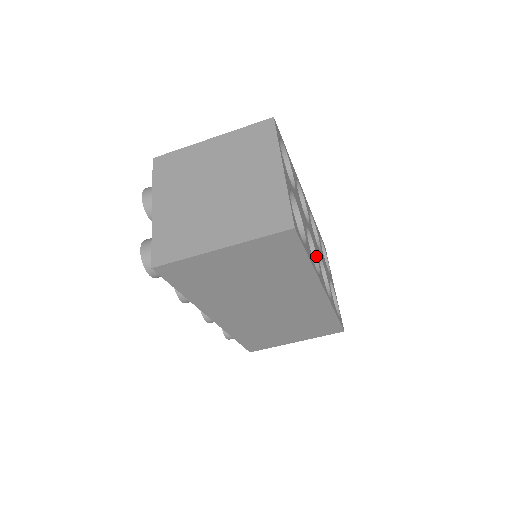
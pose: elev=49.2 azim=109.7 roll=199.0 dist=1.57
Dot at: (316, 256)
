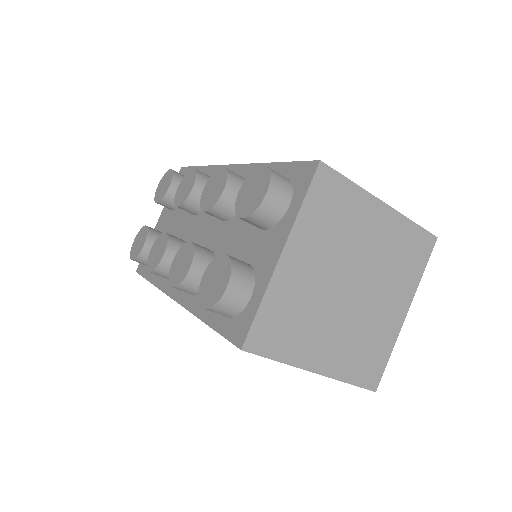
Dot at: occluded
